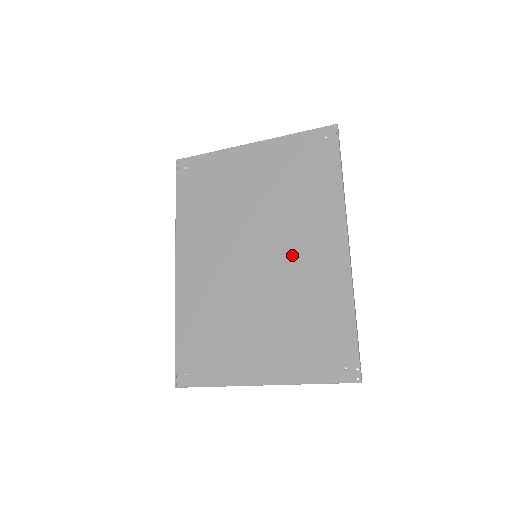
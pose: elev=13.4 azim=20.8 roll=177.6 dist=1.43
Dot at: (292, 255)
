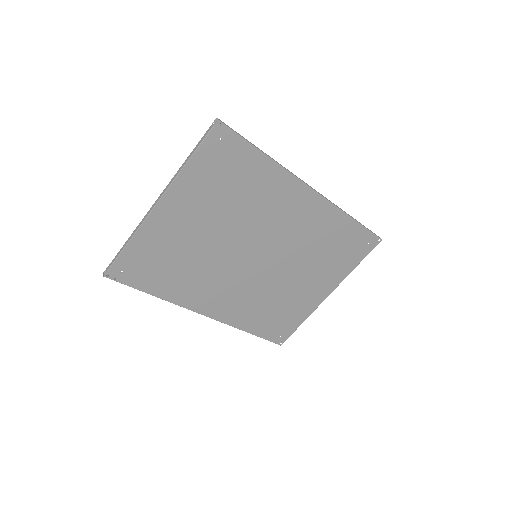
Dot at: (281, 232)
